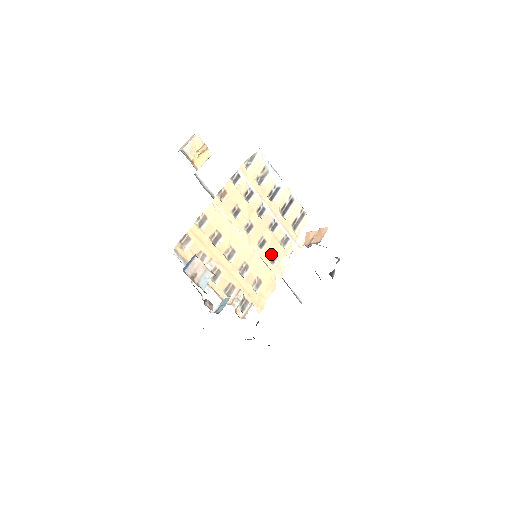
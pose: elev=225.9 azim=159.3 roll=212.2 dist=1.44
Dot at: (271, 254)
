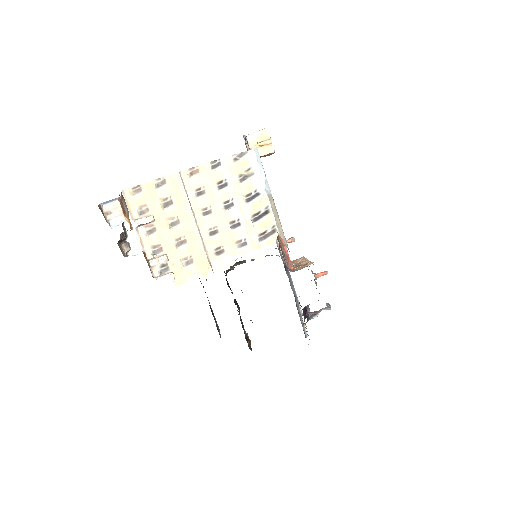
Dot at: (218, 246)
